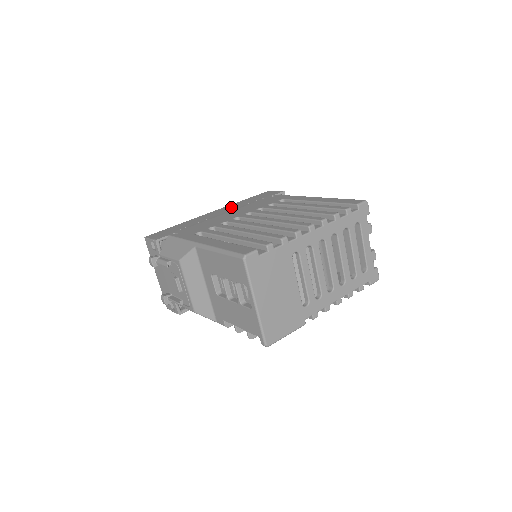
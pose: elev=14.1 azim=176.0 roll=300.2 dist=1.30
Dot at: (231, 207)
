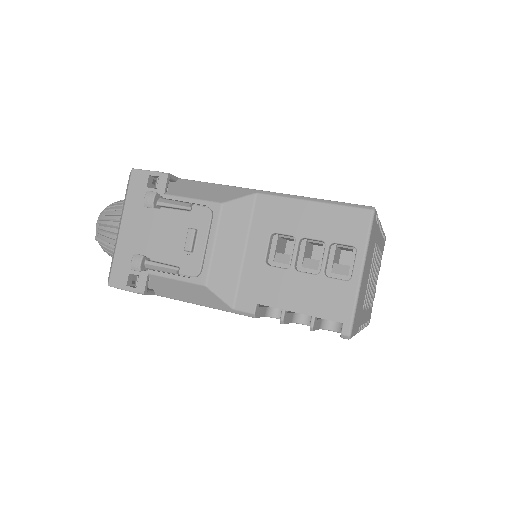
Dot at: occluded
